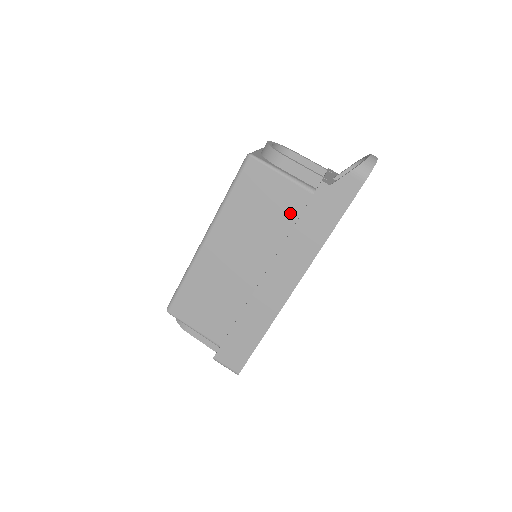
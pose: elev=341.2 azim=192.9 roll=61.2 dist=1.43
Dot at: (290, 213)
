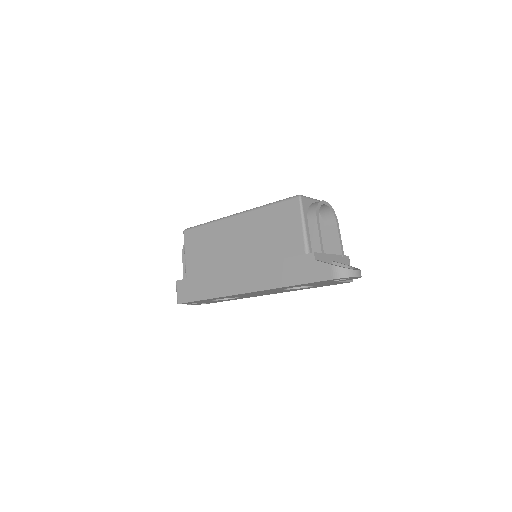
Dot at: (285, 251)
